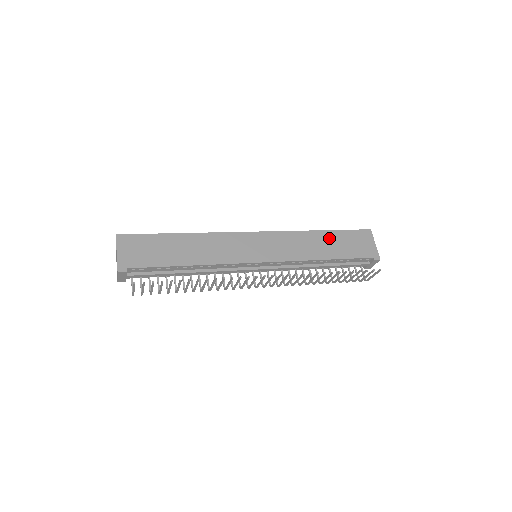
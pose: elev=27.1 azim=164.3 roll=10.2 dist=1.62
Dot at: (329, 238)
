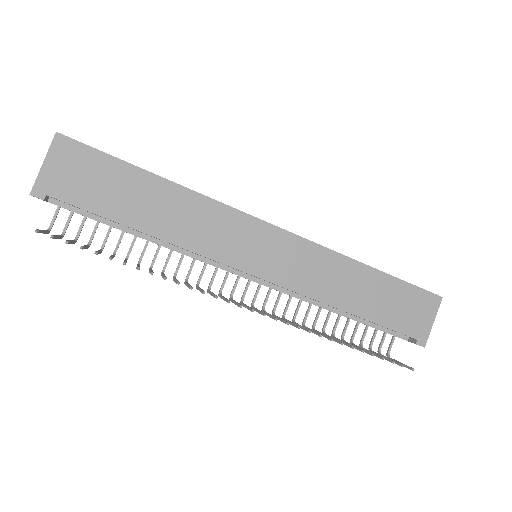
Dot at: (374, 283)
